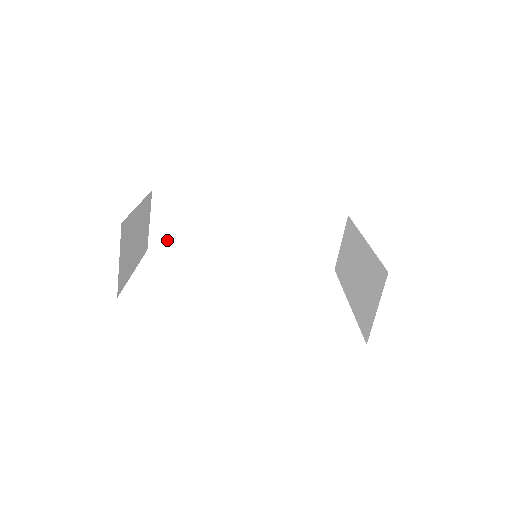
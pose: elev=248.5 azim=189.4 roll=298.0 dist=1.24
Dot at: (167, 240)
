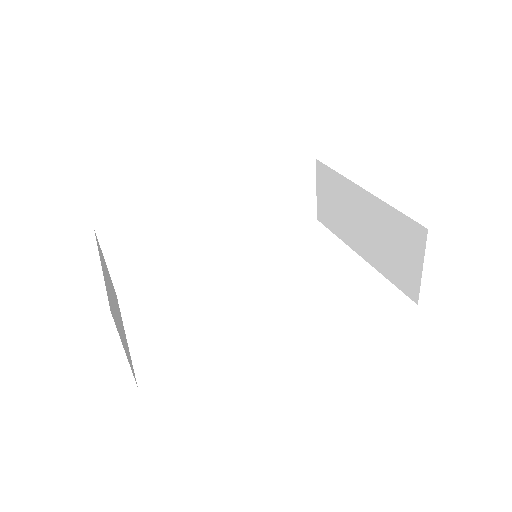
Dot at: (135, 274)
